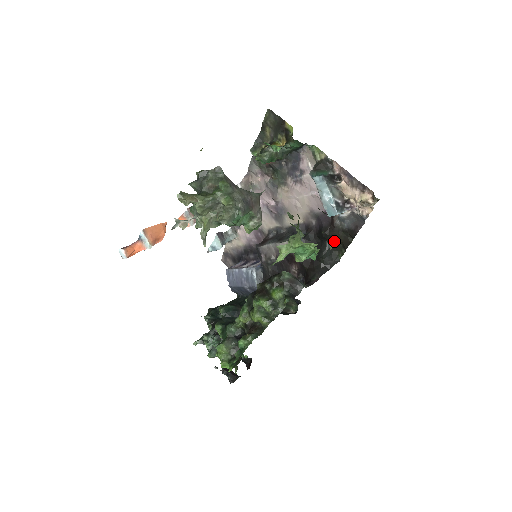
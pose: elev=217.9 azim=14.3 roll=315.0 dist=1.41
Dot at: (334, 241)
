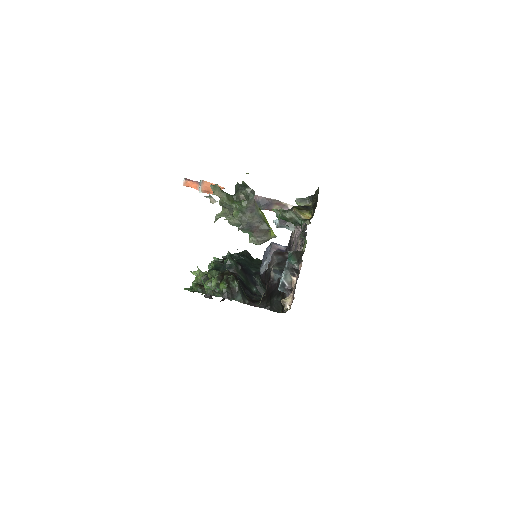
Dot at: occluded
